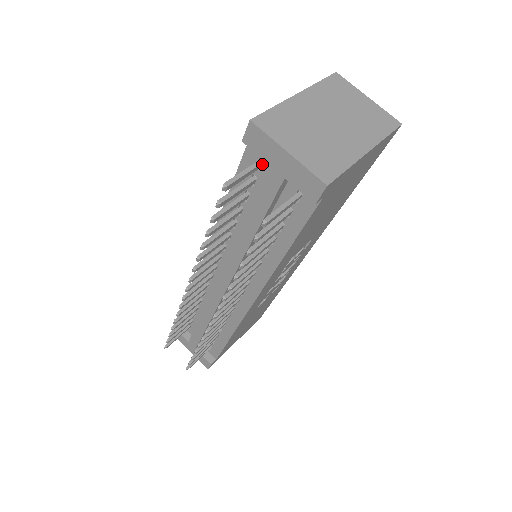
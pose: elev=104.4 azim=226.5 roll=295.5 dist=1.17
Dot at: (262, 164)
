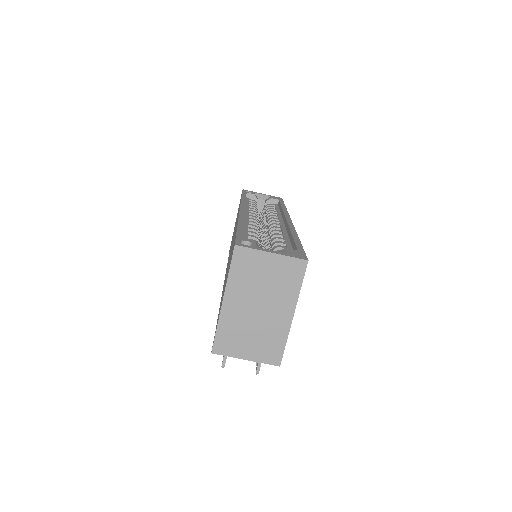
Dot at: occluded
